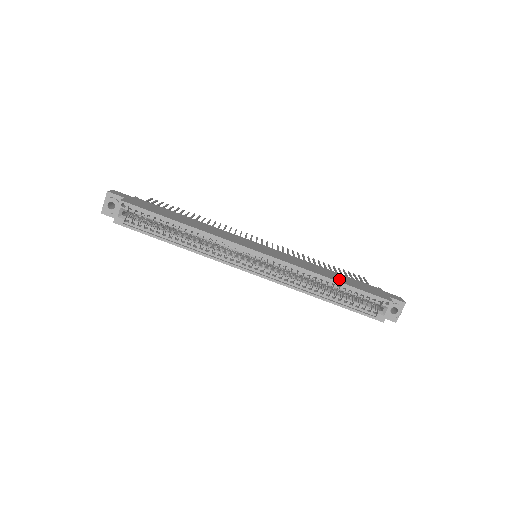
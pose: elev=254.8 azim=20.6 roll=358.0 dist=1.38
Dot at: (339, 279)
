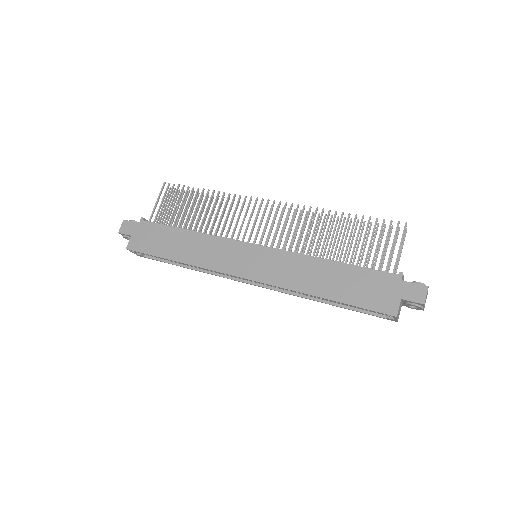
Dot at: (333, 290)
